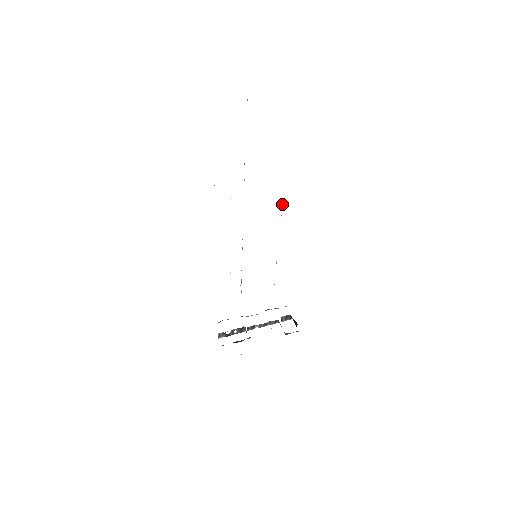
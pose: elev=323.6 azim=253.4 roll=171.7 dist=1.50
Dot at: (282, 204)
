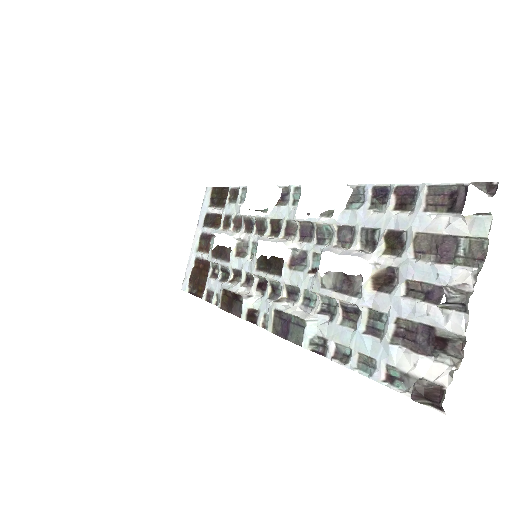
Dot at: (307, 222)
